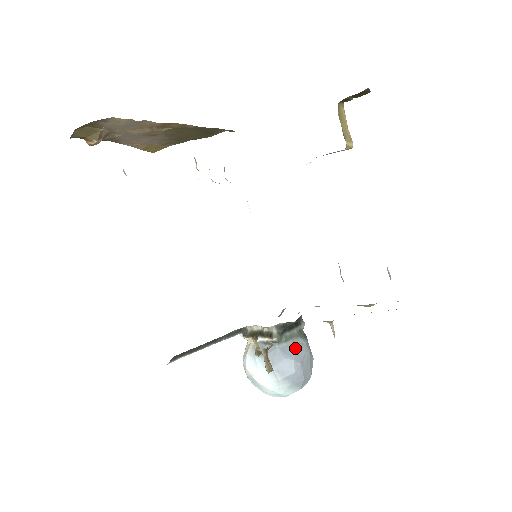
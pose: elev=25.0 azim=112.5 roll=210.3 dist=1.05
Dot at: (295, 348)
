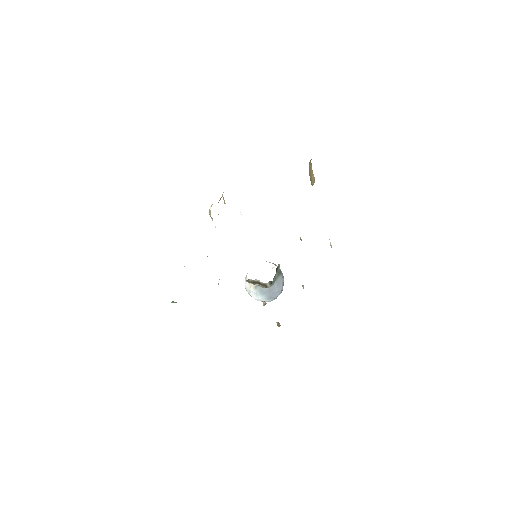
Dot at: (278, 284)
